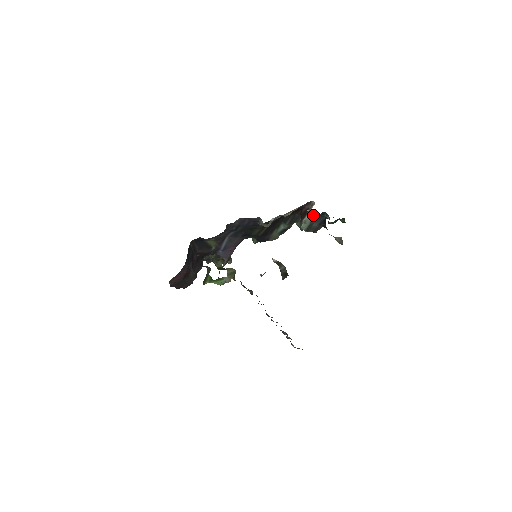
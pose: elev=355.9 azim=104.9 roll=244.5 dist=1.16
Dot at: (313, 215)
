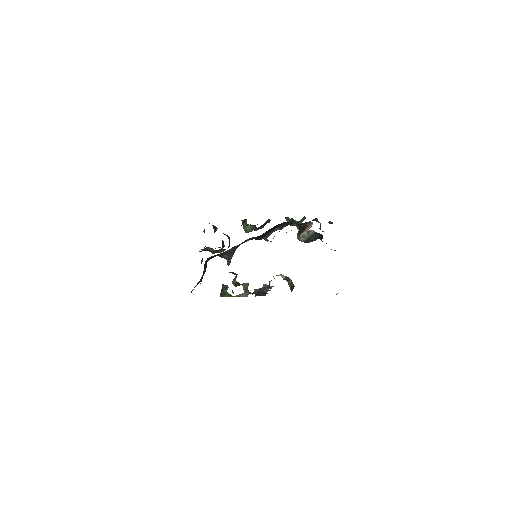
Dot at: (312, 233)
